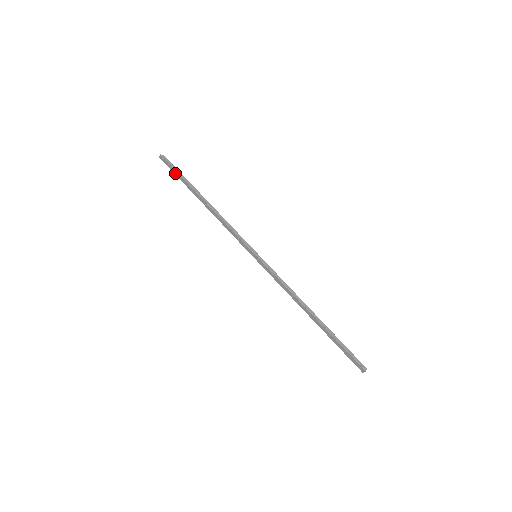
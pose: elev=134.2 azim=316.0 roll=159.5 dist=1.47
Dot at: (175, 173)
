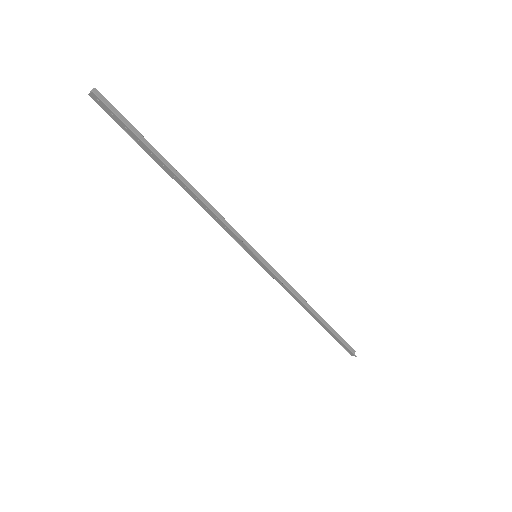
Dot at: (125, 130)
